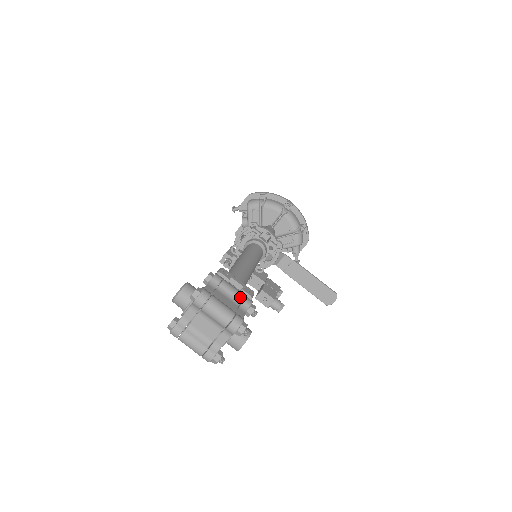
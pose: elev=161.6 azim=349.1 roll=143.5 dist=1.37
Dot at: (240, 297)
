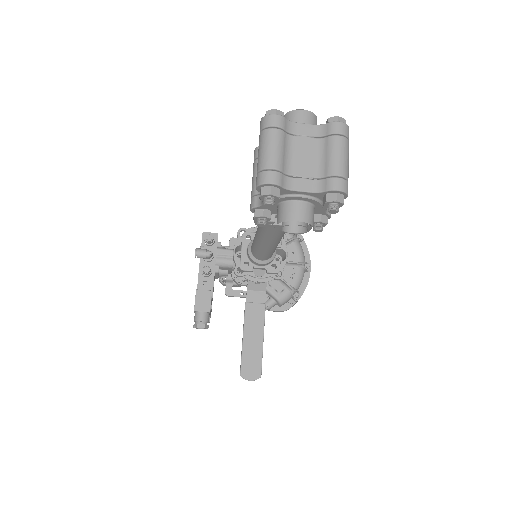
Dot at: occluded
